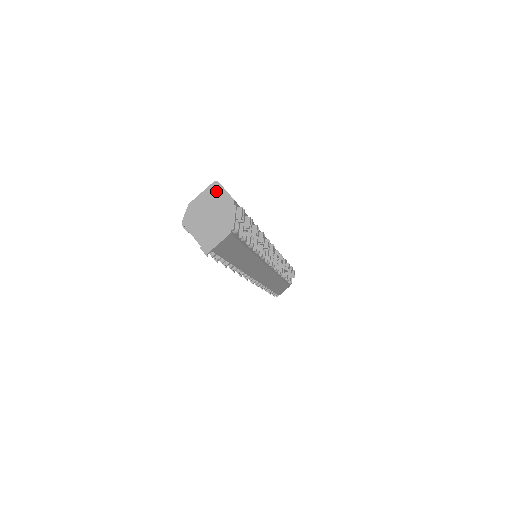
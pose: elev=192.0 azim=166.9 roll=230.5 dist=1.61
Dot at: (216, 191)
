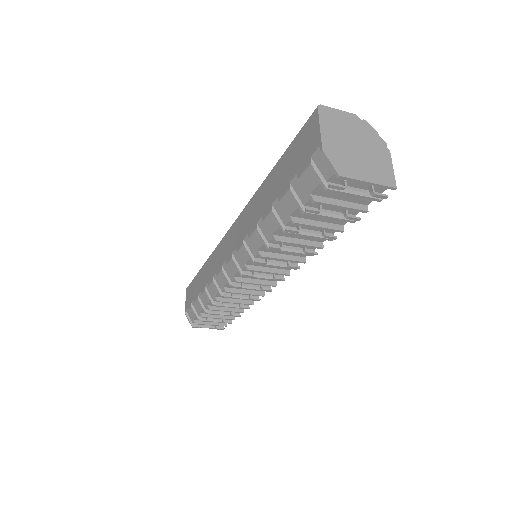
Dot at: (331, 116)
